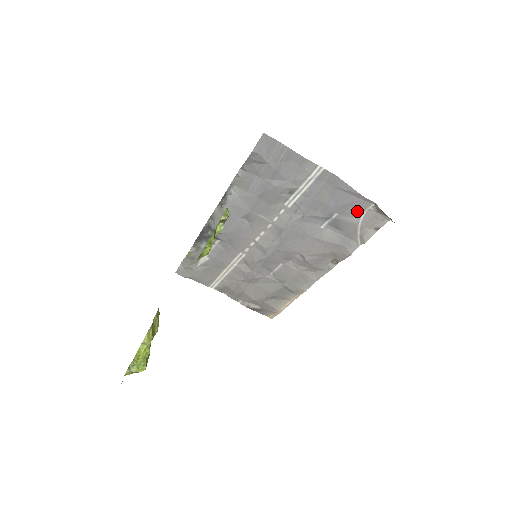
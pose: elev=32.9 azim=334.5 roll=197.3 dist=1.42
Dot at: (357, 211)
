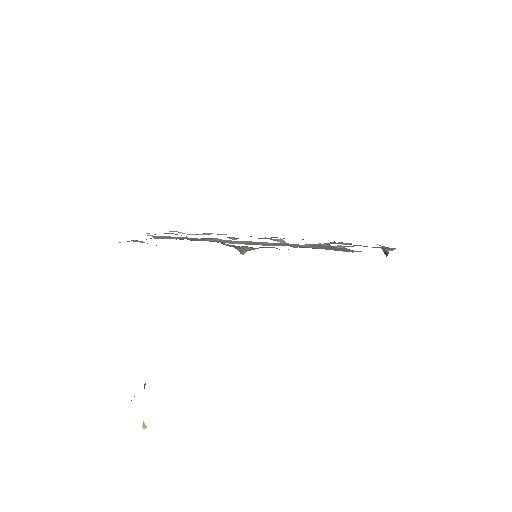
Dot at: occluded
